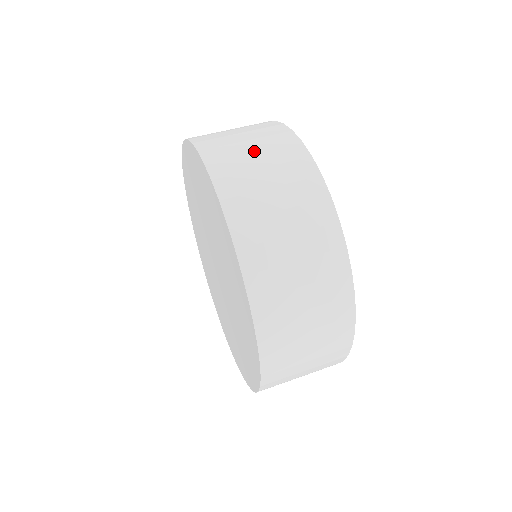
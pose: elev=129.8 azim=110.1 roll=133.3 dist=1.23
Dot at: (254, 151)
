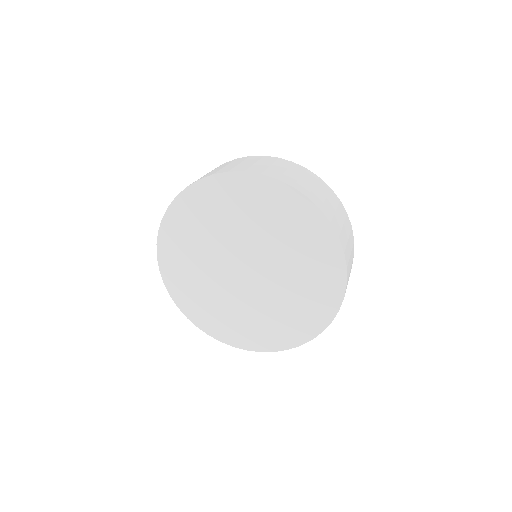
Dot at: (300, 176)
